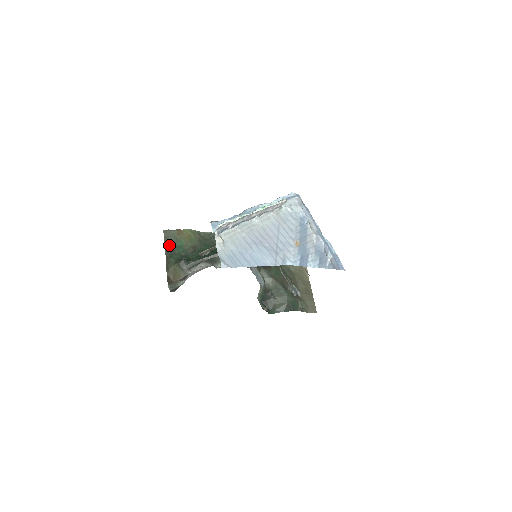
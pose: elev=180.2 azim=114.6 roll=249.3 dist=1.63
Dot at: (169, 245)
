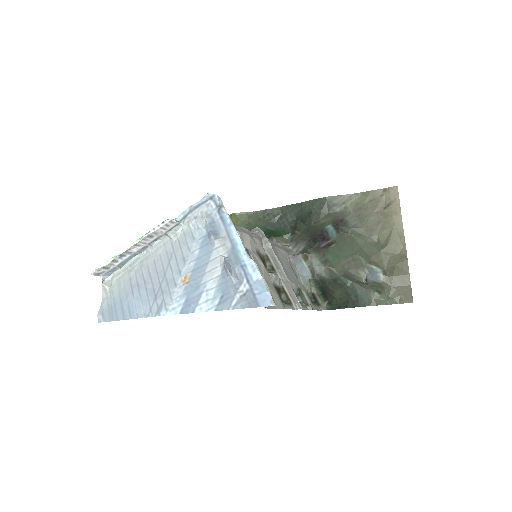
Dot at: occluded
